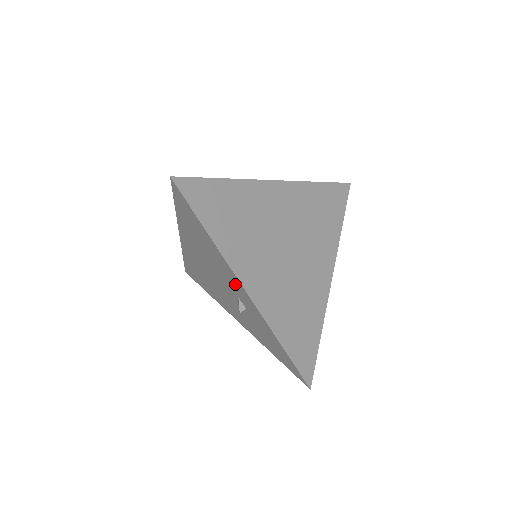
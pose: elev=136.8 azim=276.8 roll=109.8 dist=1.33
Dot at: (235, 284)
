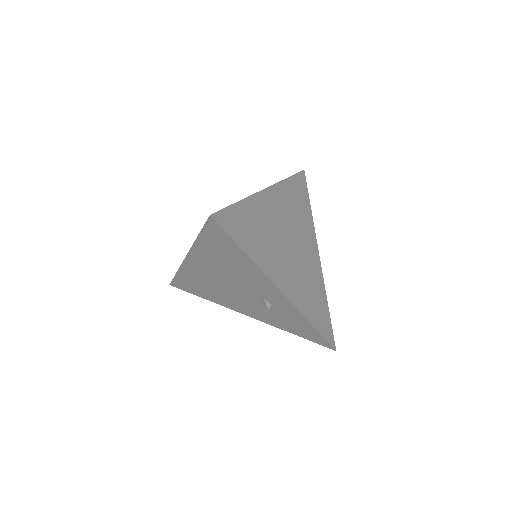
Dot at: (266, 288)
